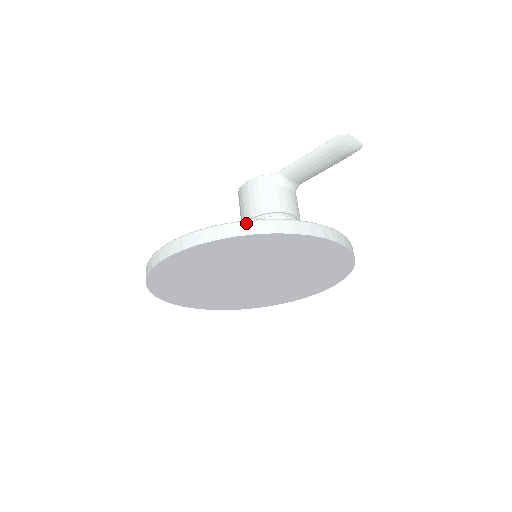
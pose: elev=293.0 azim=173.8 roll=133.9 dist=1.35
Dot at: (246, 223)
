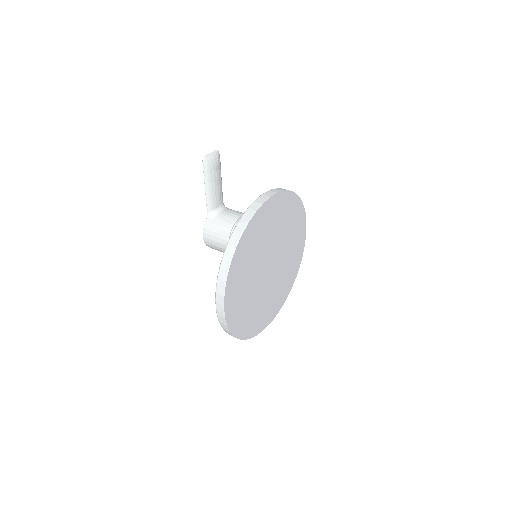
Dot at: (227, 248)
